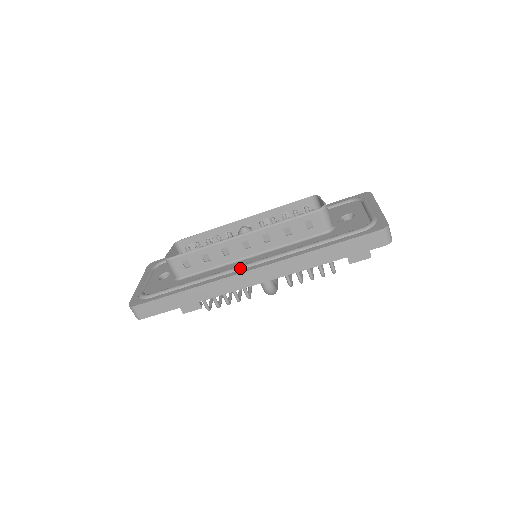
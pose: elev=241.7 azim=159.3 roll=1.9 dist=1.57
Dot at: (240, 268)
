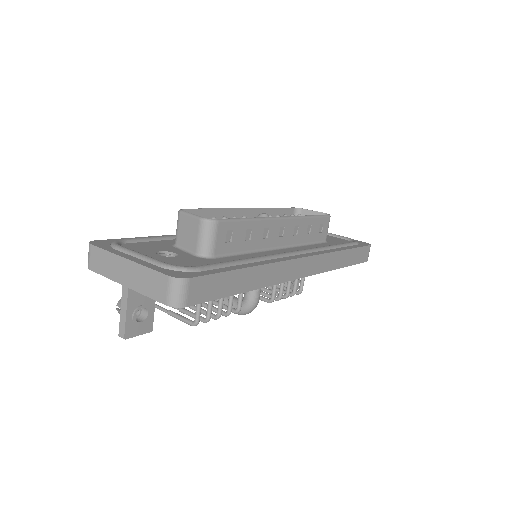
Dot at: (291, 254)
